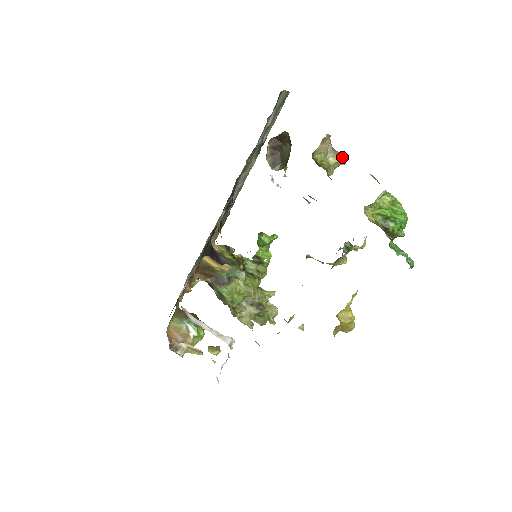
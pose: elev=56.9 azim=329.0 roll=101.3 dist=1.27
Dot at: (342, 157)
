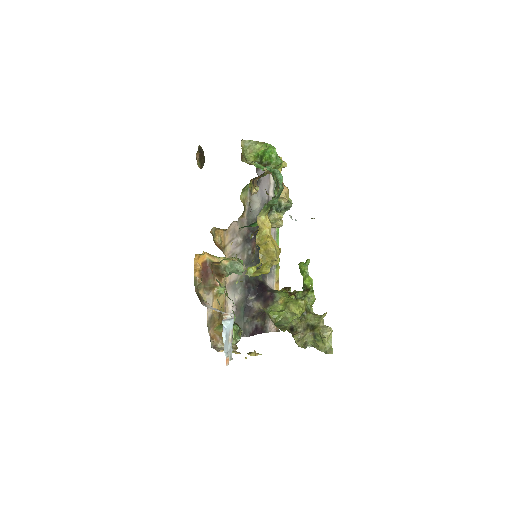
Dot at: occluded
